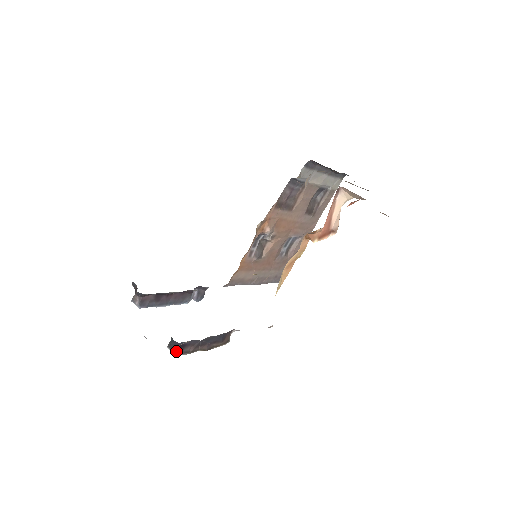
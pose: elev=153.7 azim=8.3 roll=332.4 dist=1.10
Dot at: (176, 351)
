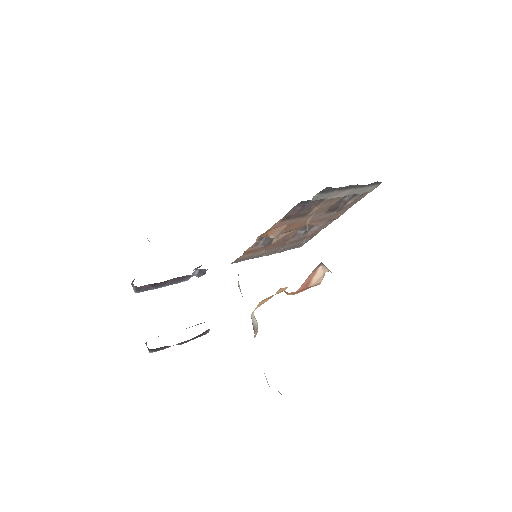
Dot at: (150, 351)
